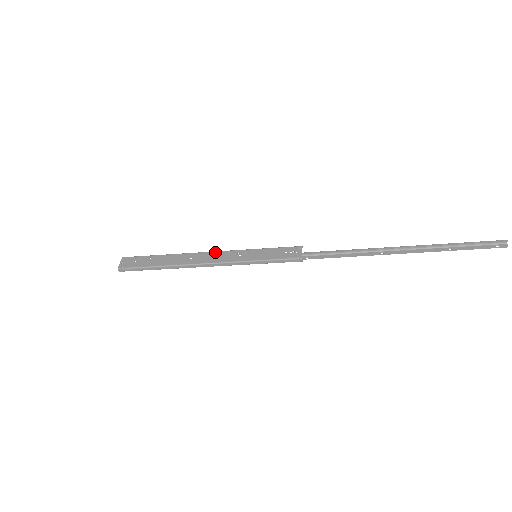
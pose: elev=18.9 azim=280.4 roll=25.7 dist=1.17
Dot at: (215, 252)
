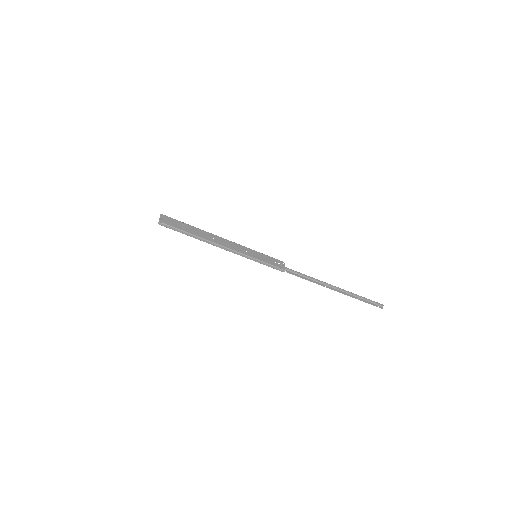
Dot at: (230, 241)
